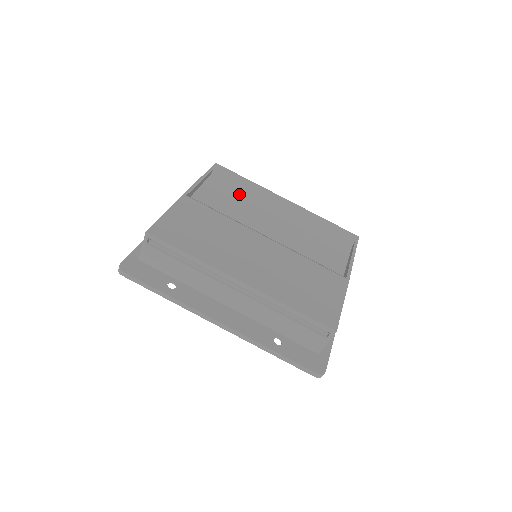
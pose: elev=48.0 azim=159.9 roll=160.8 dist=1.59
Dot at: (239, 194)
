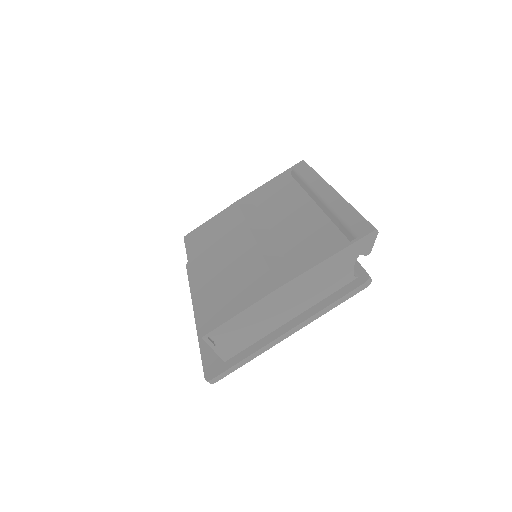
Dot at: (294, 191)
